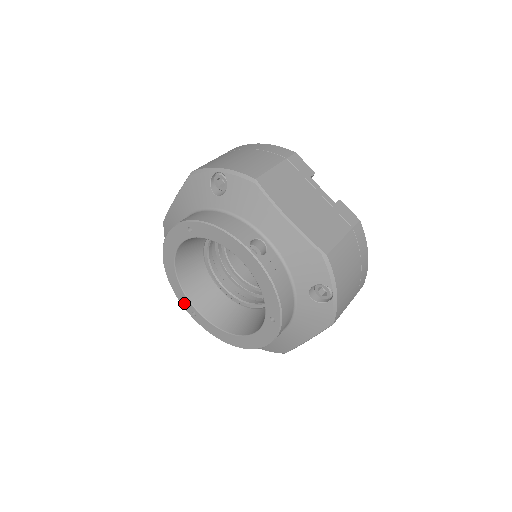
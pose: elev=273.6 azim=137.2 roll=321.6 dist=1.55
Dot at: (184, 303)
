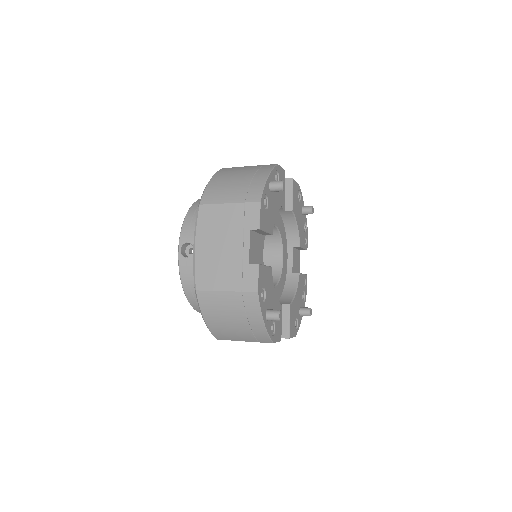
Dot at: occluded
